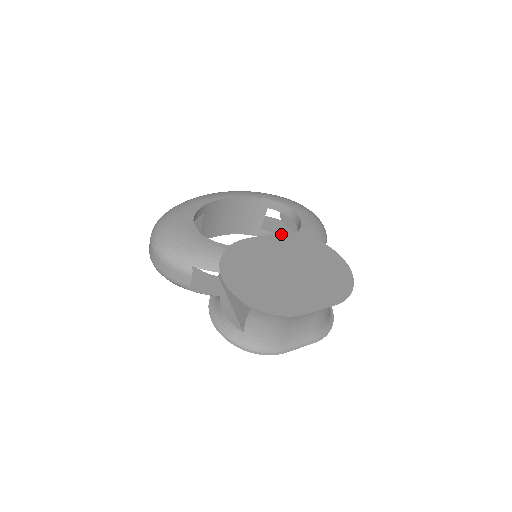
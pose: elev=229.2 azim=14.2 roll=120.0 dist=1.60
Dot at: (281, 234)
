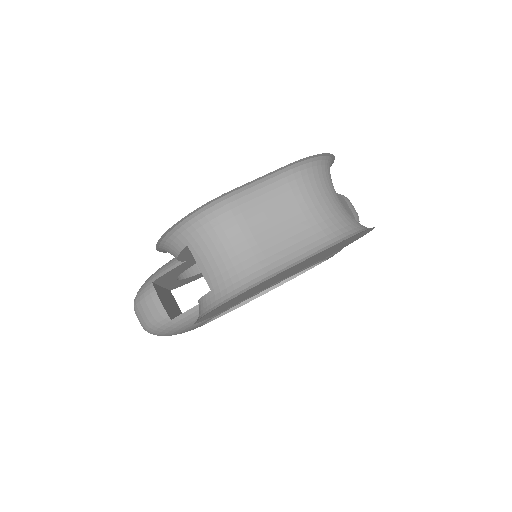
Dot at: occluded
